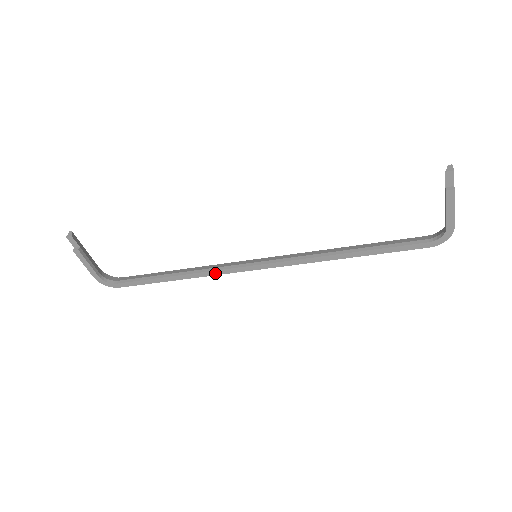
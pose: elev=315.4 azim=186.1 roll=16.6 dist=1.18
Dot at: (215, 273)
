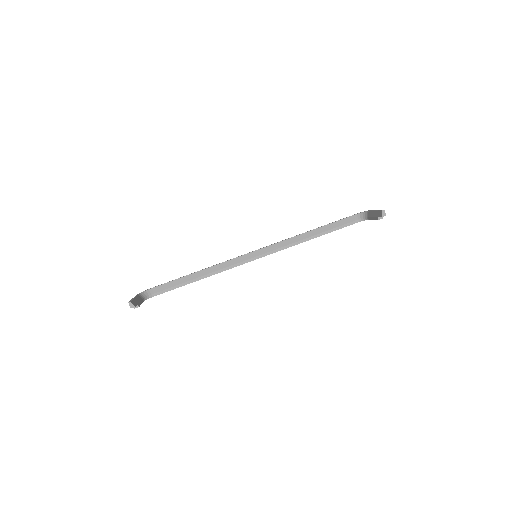
Dot at: (227, 269)
